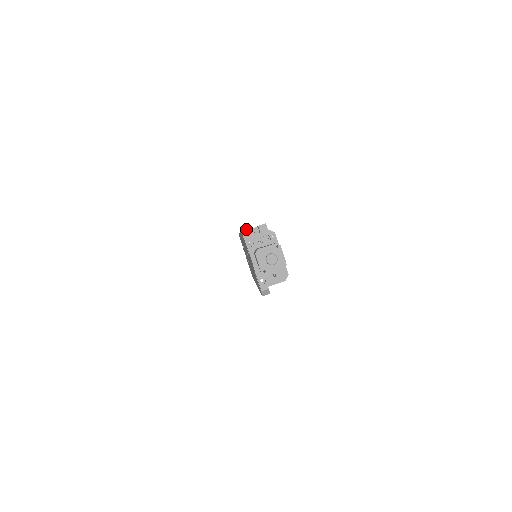
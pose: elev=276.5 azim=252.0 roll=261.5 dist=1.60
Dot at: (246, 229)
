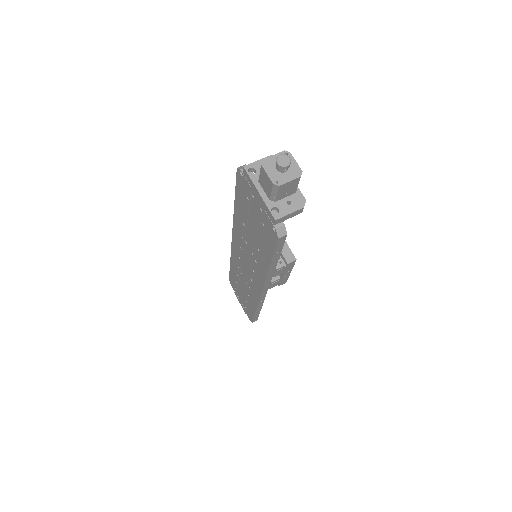
Dot at: occluded
